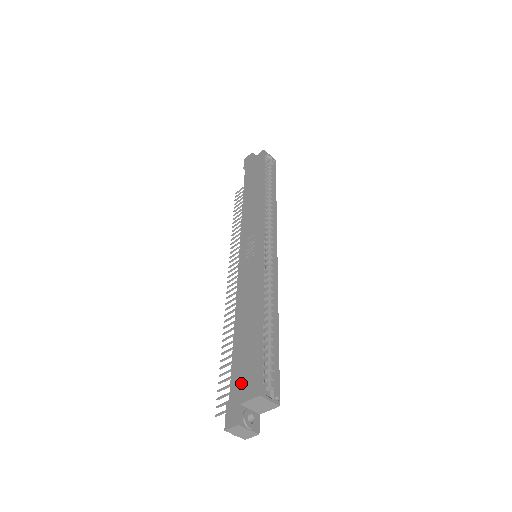
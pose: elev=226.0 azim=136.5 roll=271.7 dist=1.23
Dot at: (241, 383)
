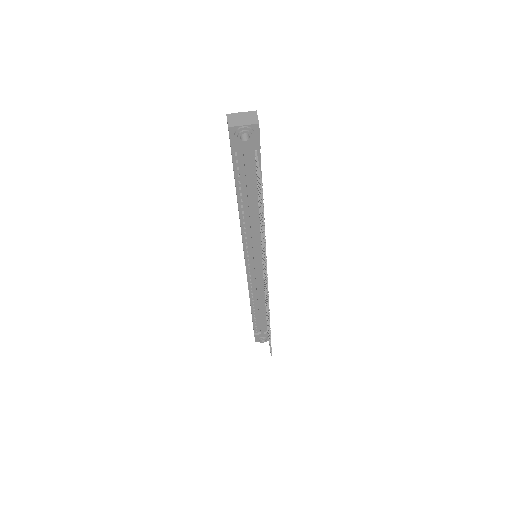
Dot at: occluded
